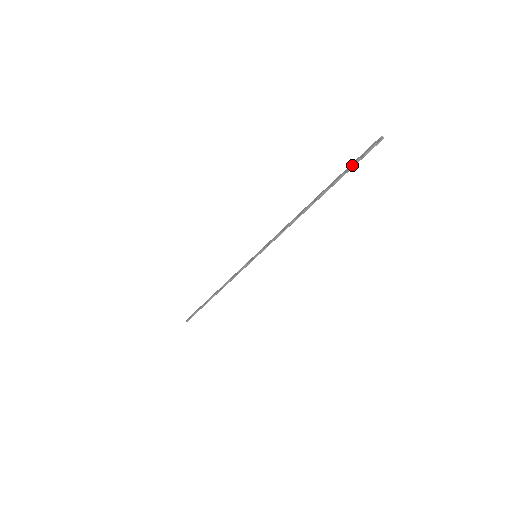
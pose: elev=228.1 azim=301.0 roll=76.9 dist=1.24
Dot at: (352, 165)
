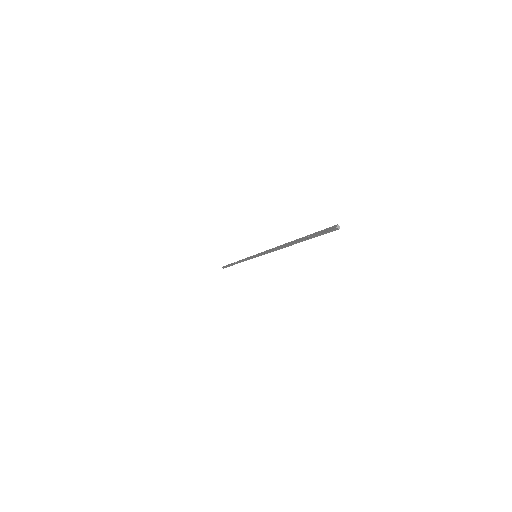
Dot at: (314, 235)
